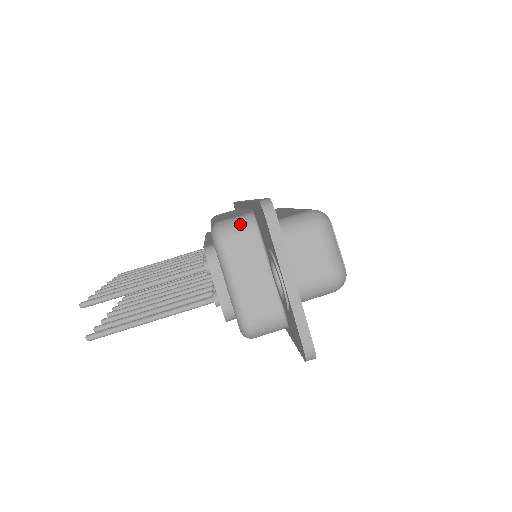
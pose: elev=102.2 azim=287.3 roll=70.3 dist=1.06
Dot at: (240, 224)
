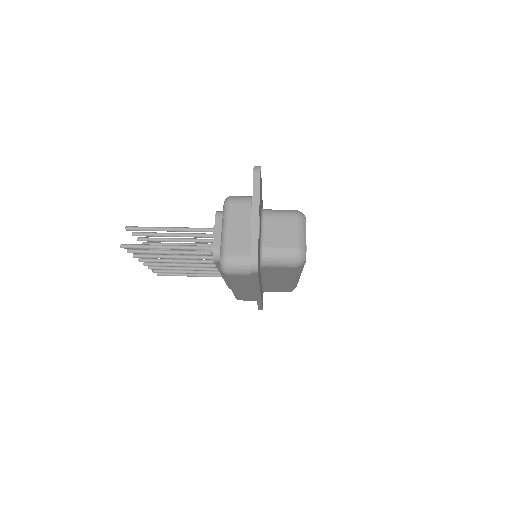
Dot at: (244, 198)
